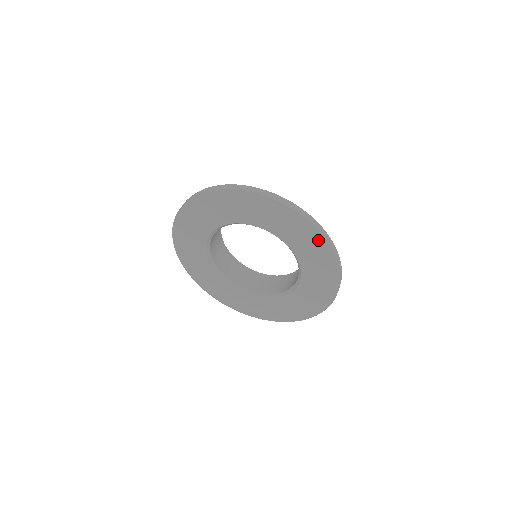
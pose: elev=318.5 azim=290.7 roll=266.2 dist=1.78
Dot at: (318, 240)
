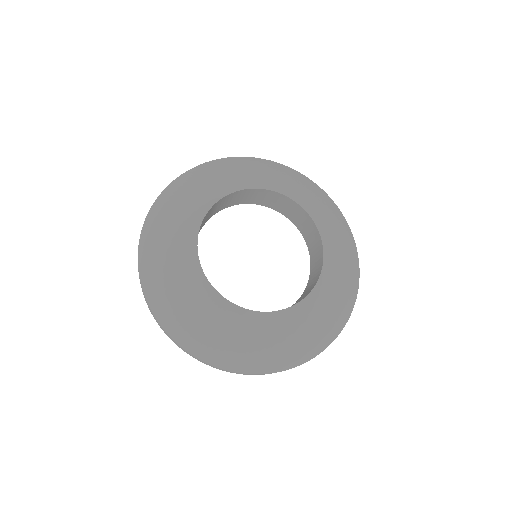
Dot at: occluded
